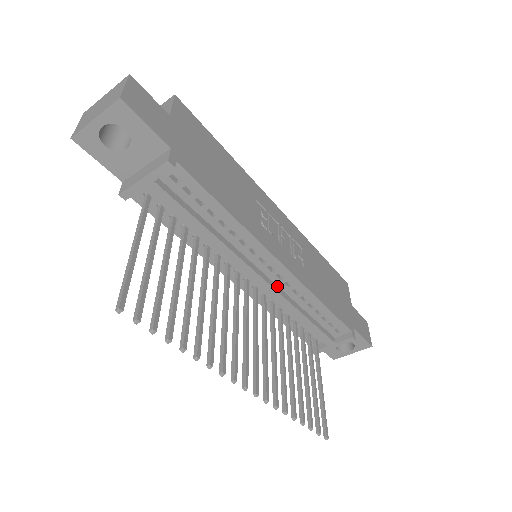
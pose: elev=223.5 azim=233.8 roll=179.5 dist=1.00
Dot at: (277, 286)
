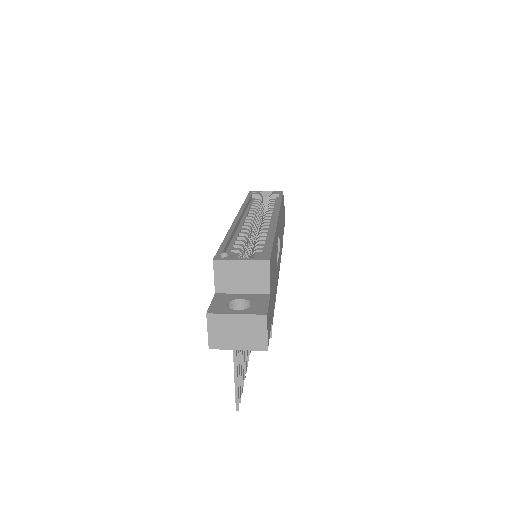
Dot at: occluded
